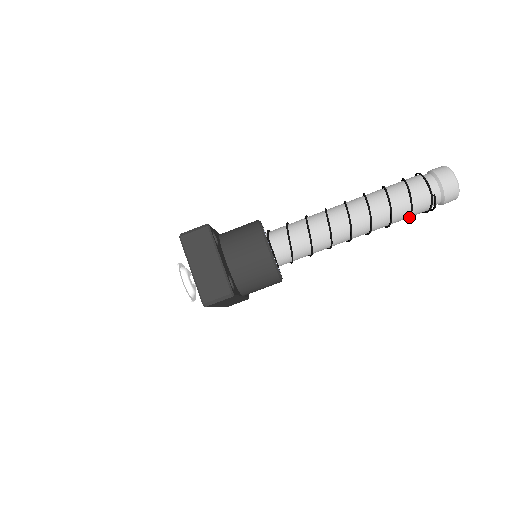
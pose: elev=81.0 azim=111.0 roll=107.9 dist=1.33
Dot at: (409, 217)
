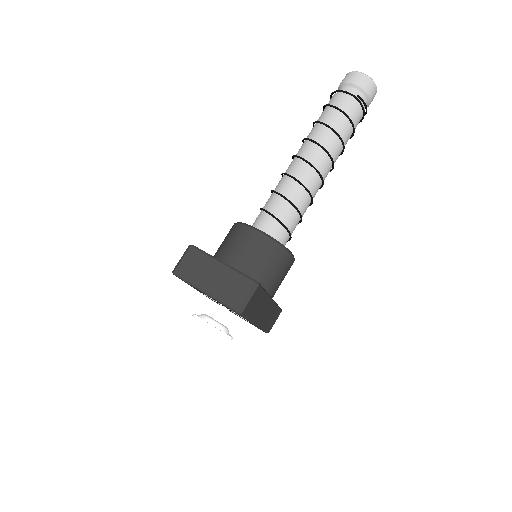
Dot at: (353, 128)
